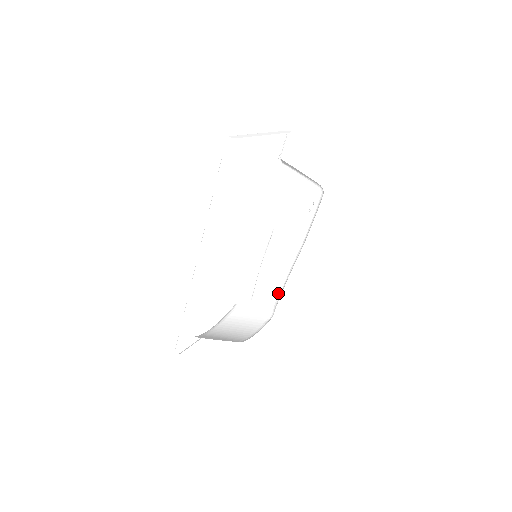
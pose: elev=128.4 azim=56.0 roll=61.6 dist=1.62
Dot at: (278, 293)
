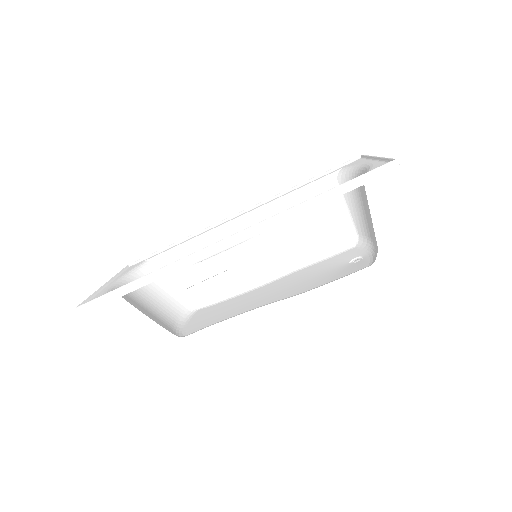
Dot at: (224, 292)
